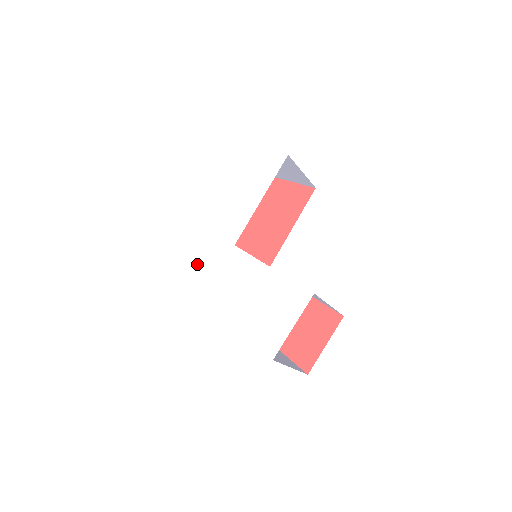
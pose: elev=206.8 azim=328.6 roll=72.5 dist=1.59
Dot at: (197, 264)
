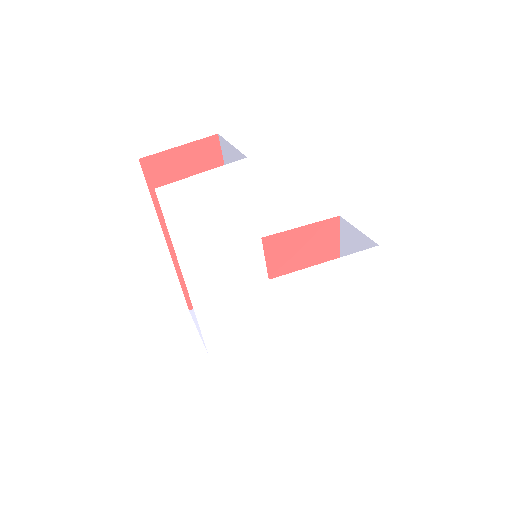
Dot at: (241, 325)
